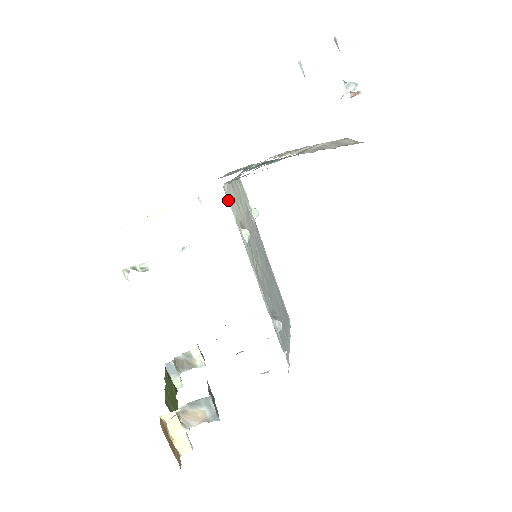
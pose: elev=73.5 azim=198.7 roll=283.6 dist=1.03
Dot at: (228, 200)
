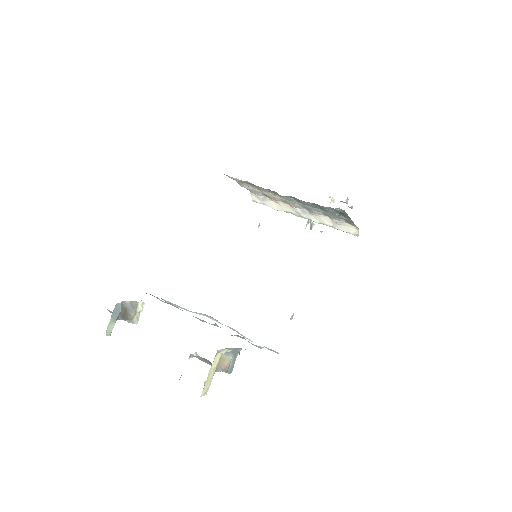
Dot at: occluded
